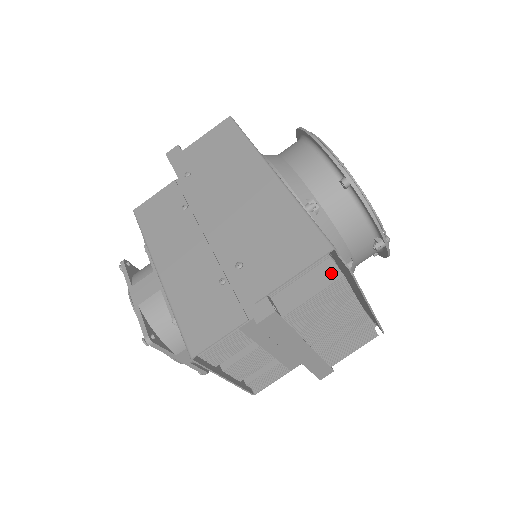
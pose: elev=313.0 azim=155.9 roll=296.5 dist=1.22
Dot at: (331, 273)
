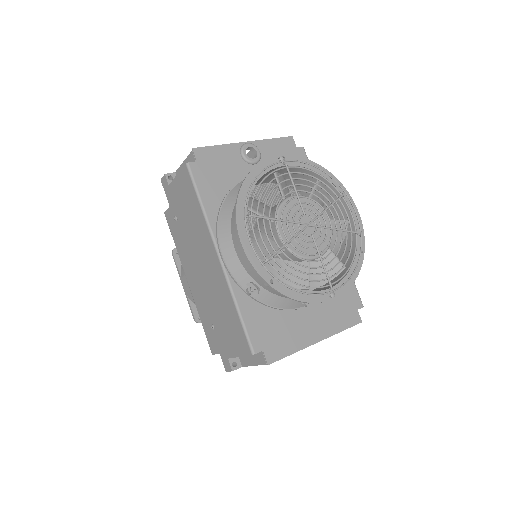
Dot at: (261, 358)
